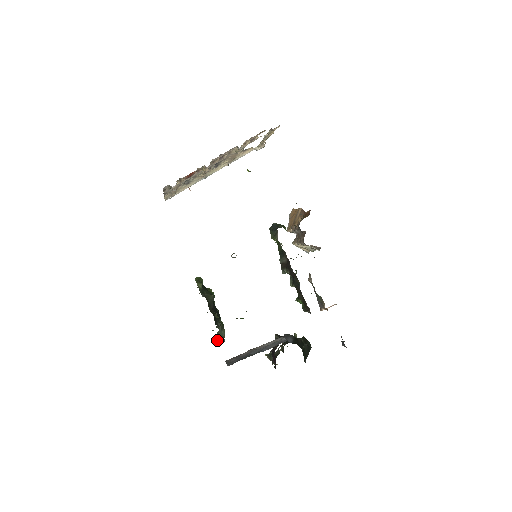
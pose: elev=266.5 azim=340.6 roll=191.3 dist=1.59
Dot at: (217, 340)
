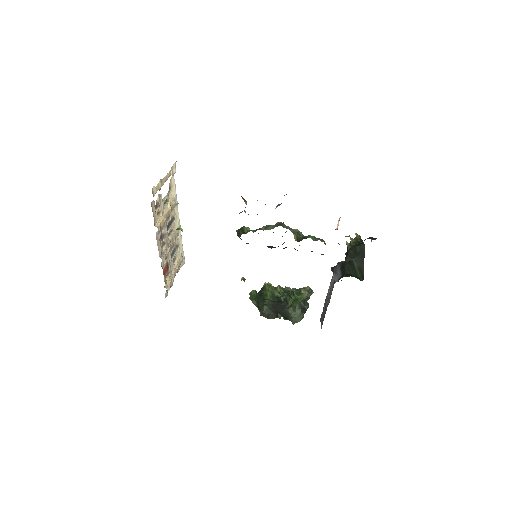
Dot at: occluded
